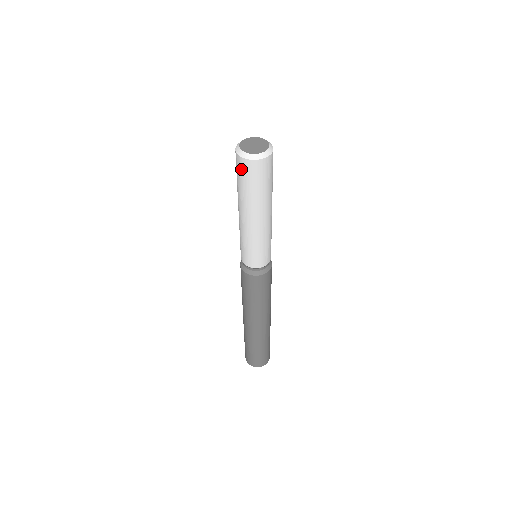
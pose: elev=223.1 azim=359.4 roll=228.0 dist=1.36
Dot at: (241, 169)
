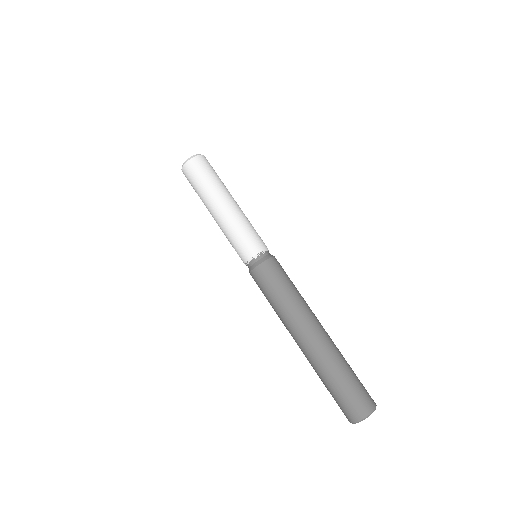
Dot at: (188, 180)
